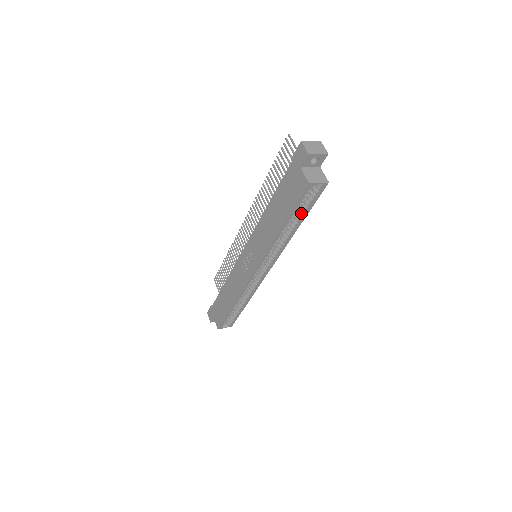
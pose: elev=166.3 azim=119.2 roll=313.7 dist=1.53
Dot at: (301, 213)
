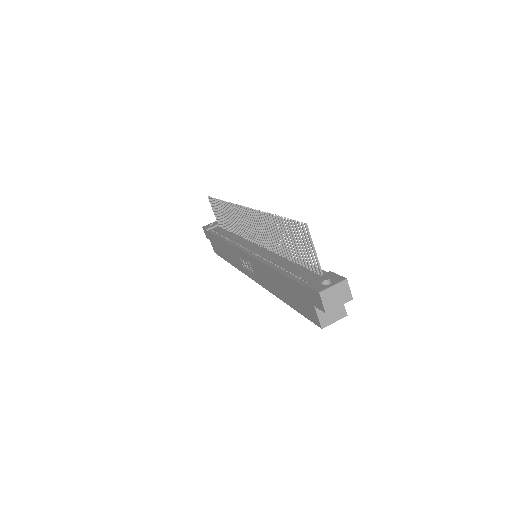
Dot at: occluded
